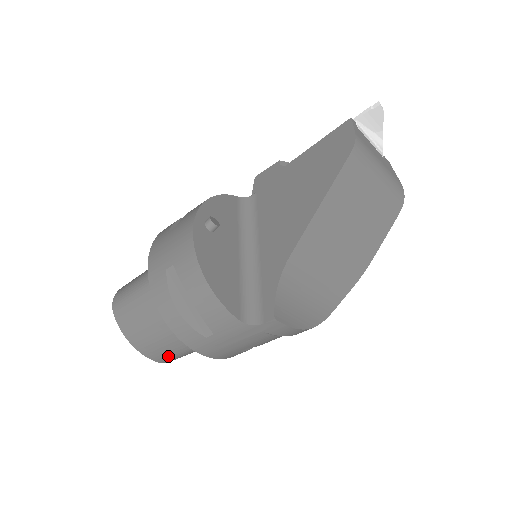
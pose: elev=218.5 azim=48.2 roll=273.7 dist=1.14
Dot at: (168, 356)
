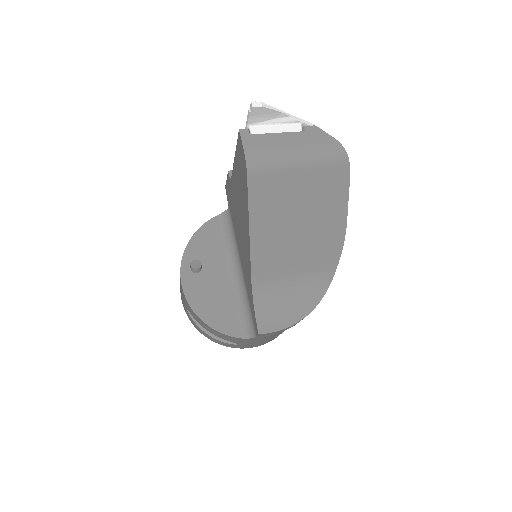
Dot at: occluded
